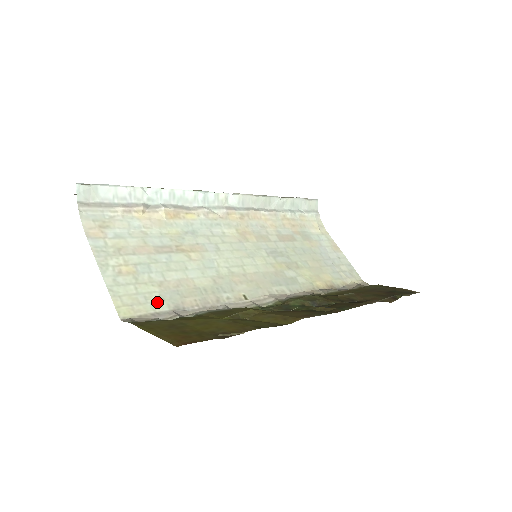
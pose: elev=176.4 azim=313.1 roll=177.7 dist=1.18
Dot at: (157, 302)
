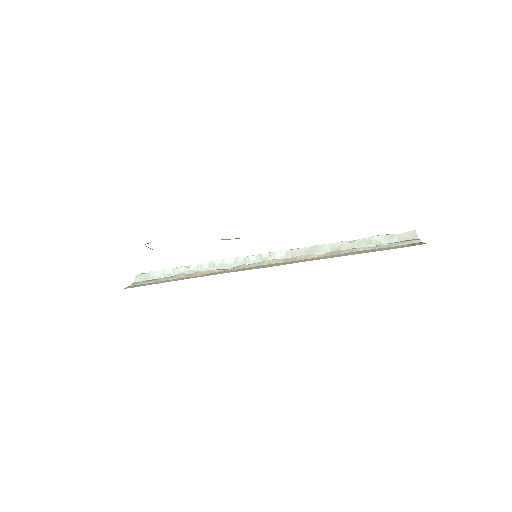
Dot at: occluded
